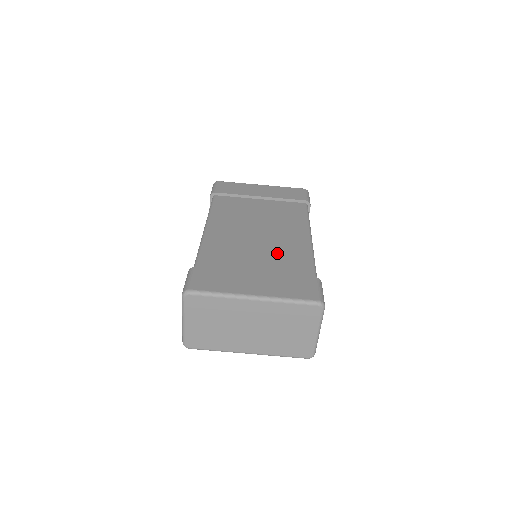
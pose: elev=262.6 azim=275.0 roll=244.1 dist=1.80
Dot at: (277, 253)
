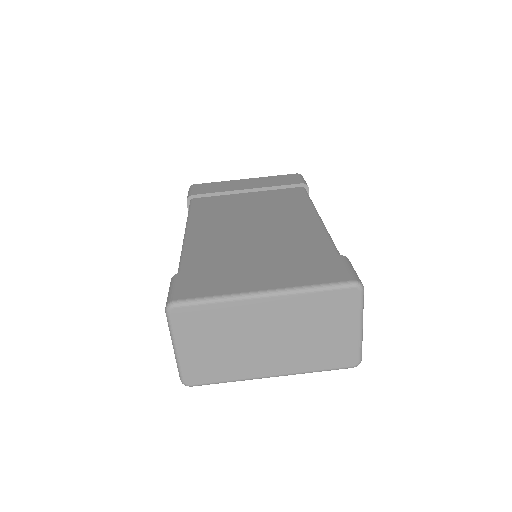
Dot at: (282, 240)
